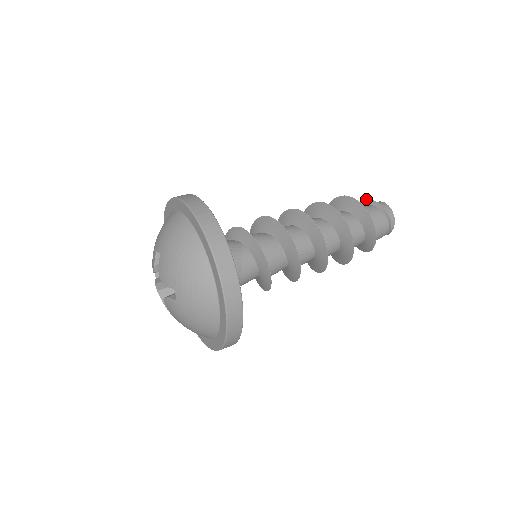
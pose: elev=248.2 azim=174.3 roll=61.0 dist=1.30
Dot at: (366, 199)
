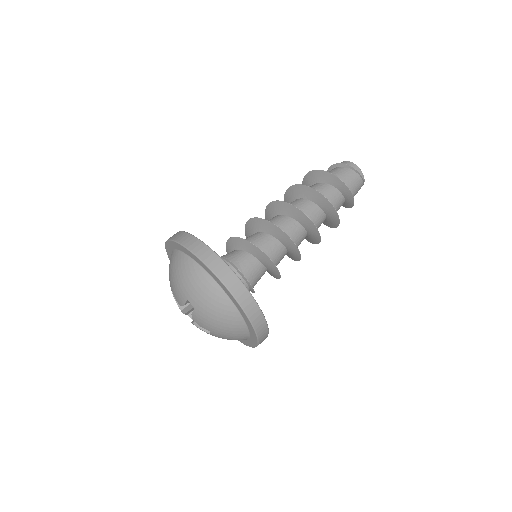
Dot at: occluded
